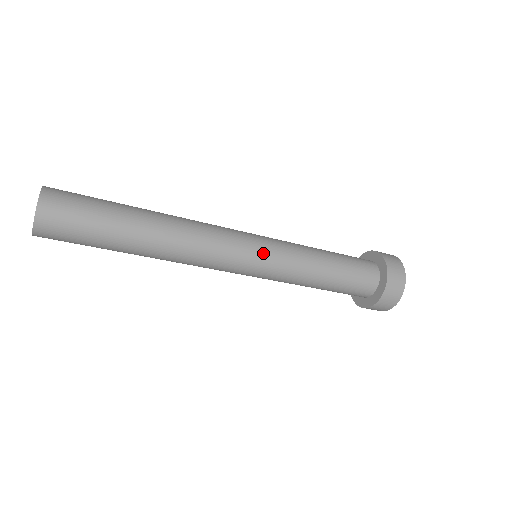
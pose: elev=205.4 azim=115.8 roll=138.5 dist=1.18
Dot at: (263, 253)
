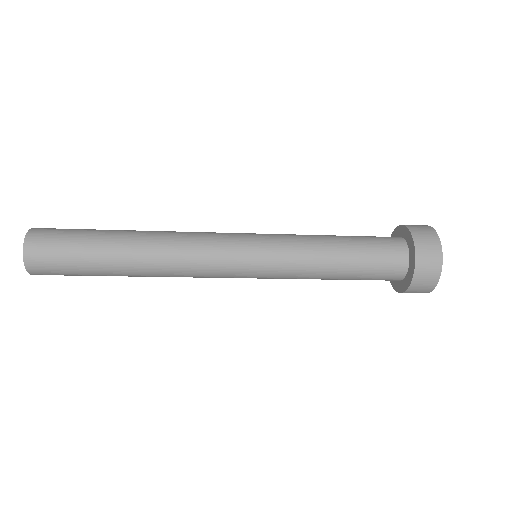
Dot at: (255, 267)
